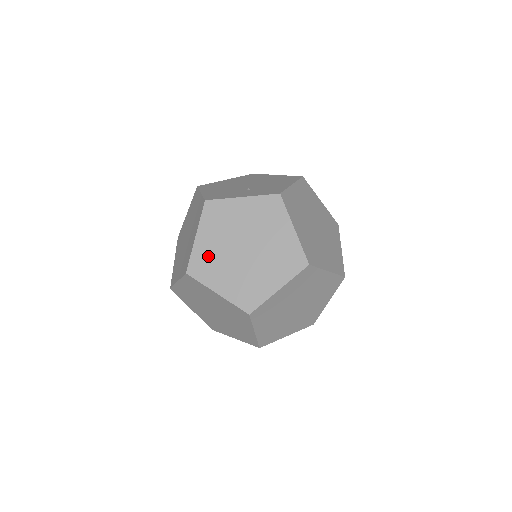
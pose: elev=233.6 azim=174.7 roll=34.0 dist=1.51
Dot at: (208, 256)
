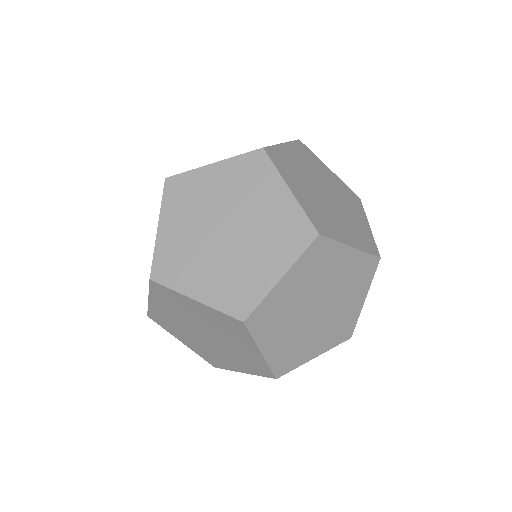
Dot at: occluded
